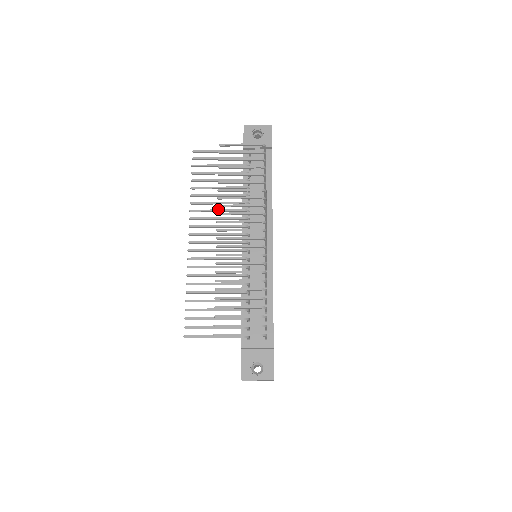
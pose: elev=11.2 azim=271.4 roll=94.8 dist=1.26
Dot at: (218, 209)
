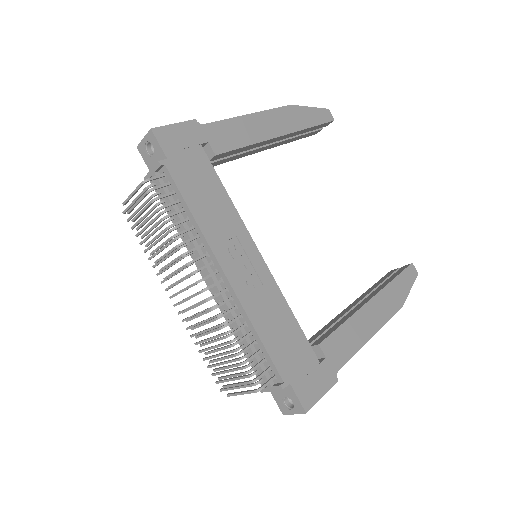
Dot at: occluded
